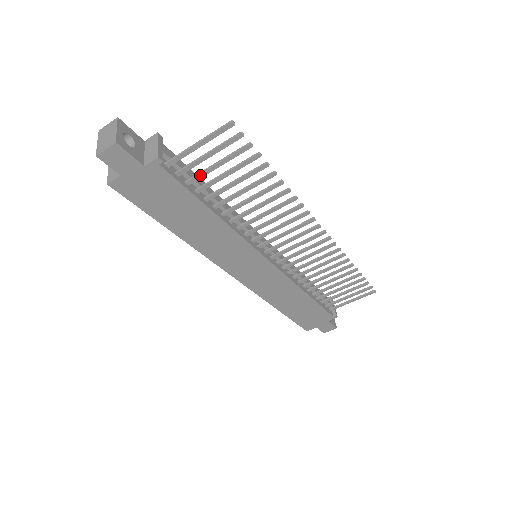
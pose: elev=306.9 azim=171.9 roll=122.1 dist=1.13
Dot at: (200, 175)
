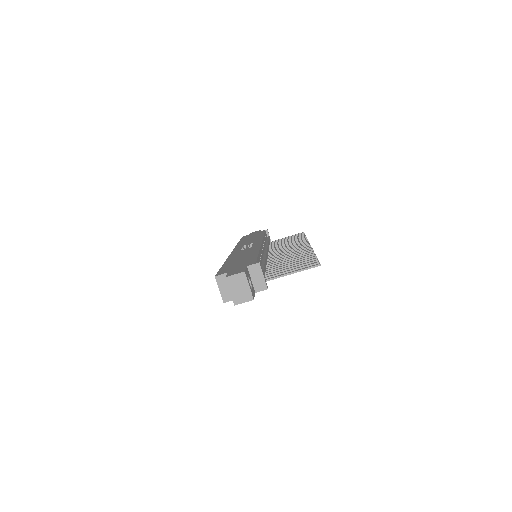
Dot at: occluded
